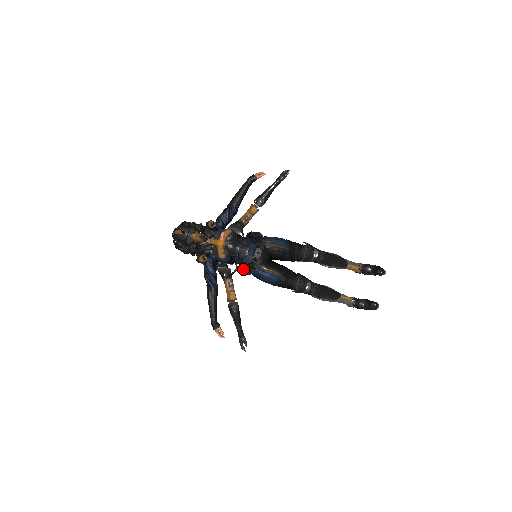
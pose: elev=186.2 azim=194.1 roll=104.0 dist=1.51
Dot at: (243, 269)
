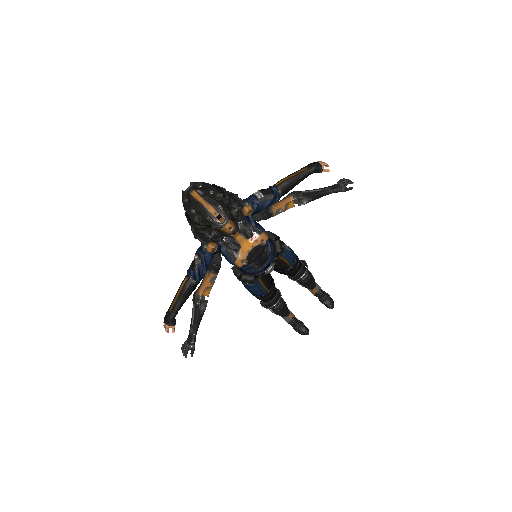
Dot at: (243, 278)
